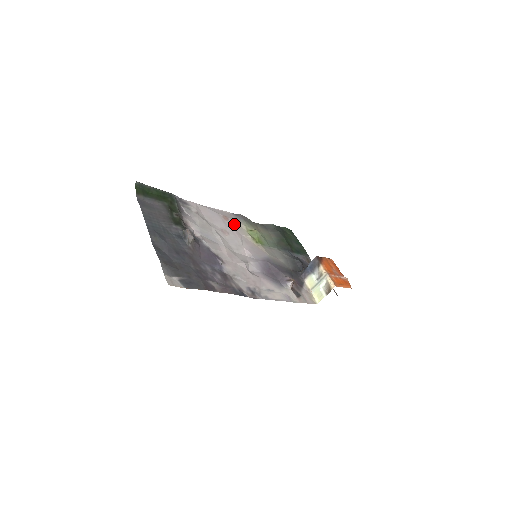
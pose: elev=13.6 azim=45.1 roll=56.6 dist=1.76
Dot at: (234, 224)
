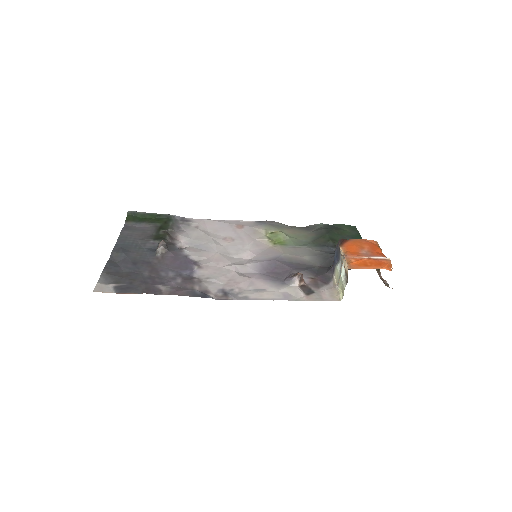
Dot at: (249, 231)
